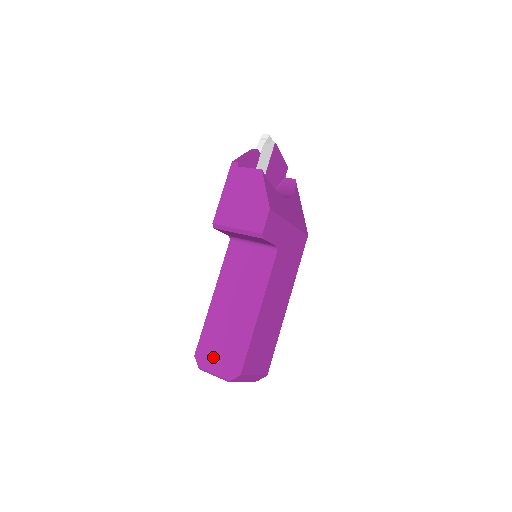
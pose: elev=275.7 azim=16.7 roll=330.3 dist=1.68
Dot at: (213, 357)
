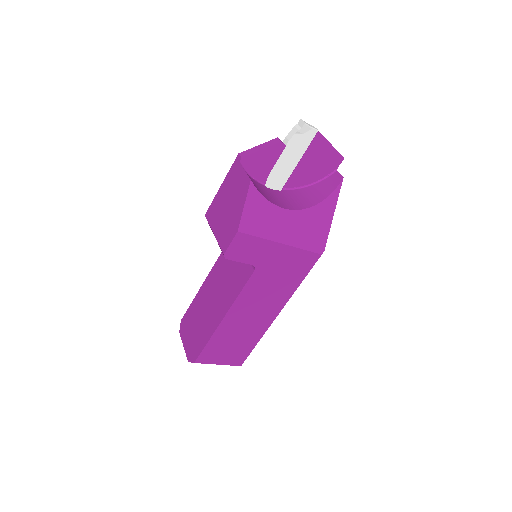
Dot at: (188, 332)
